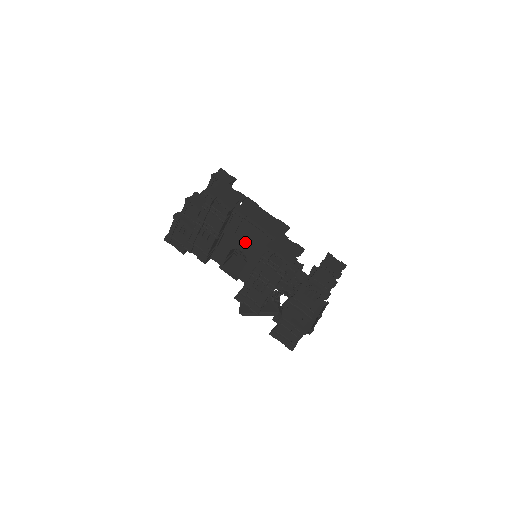
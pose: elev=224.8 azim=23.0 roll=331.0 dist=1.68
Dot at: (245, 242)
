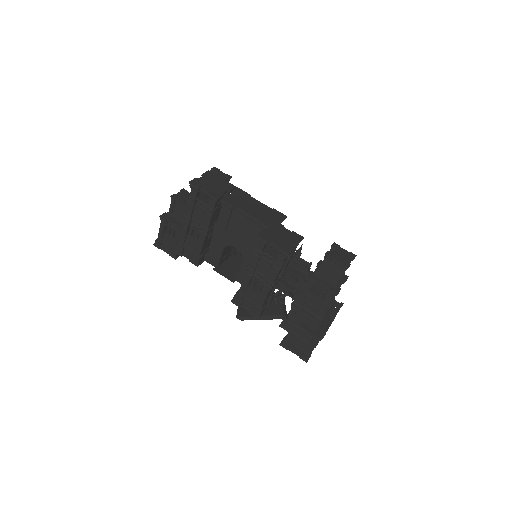
Dot at: (238, 237)
